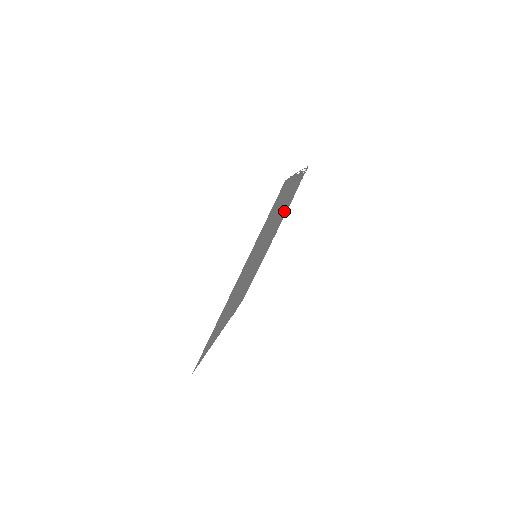
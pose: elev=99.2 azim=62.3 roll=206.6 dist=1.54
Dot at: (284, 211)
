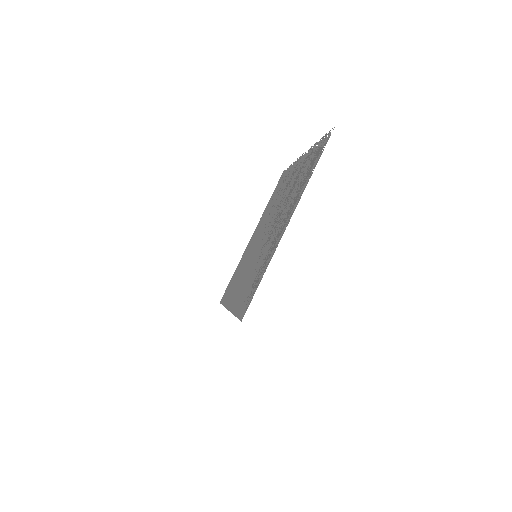
Dot at: (298, 179)
